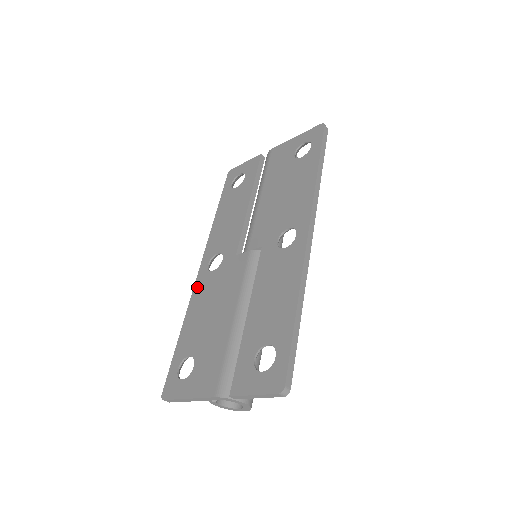
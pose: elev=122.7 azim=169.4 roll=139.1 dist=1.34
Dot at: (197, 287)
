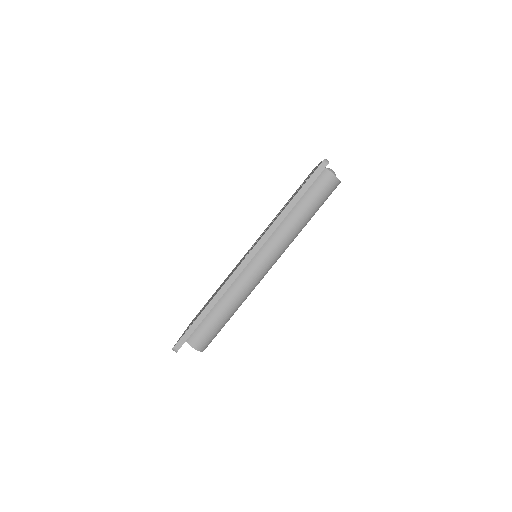
Dot at: occluded
